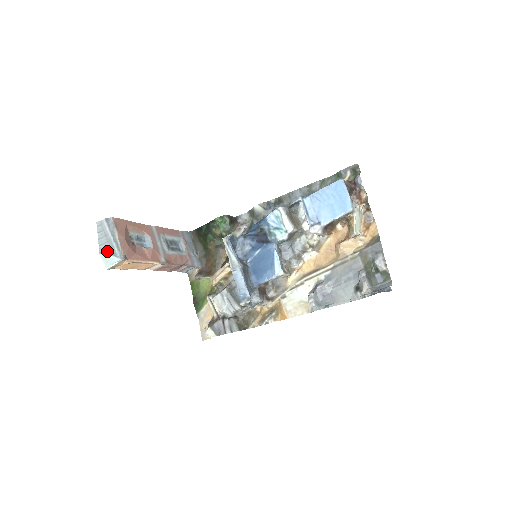
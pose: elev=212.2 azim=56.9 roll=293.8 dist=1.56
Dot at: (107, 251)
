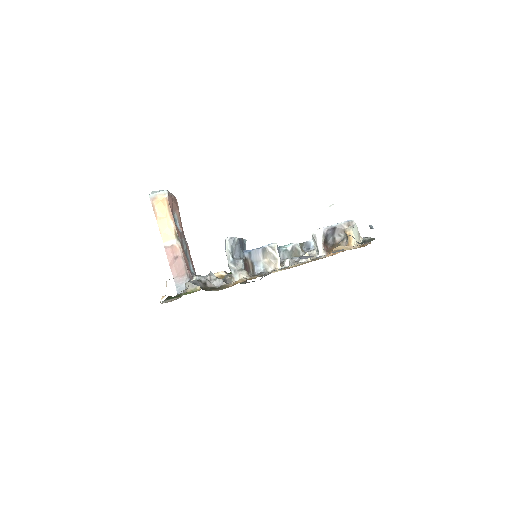
Dot at: occluded
